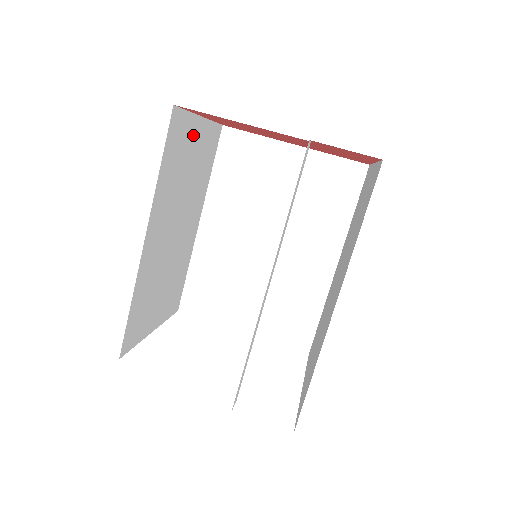
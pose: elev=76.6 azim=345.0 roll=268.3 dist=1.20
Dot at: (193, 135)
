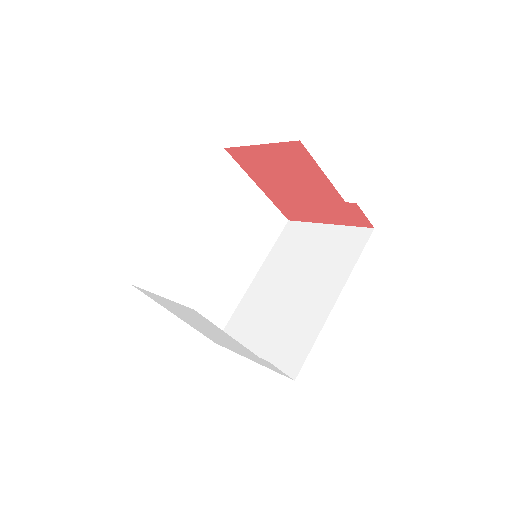
Dot at: occluded
